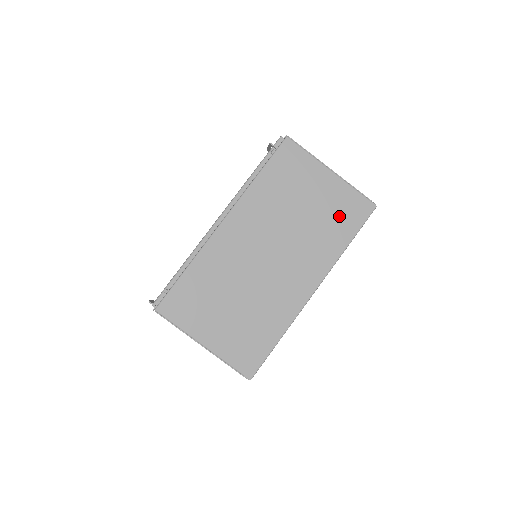
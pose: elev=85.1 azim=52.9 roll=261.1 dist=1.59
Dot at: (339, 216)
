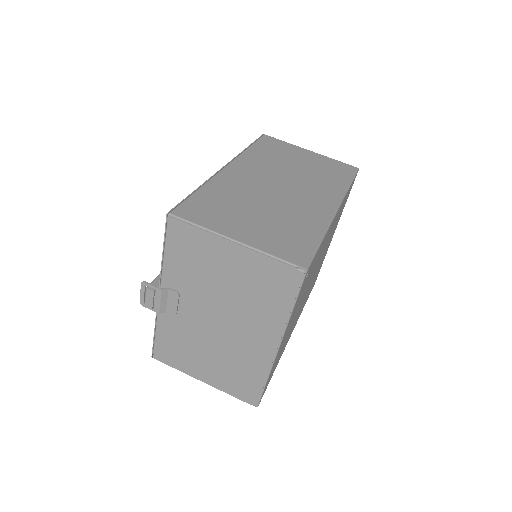
Dot at: (331, 170)
